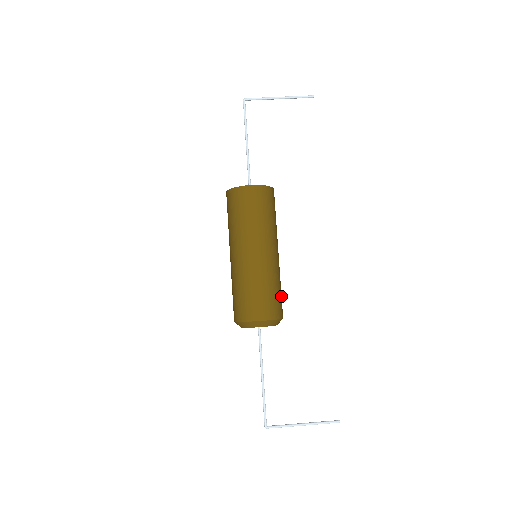
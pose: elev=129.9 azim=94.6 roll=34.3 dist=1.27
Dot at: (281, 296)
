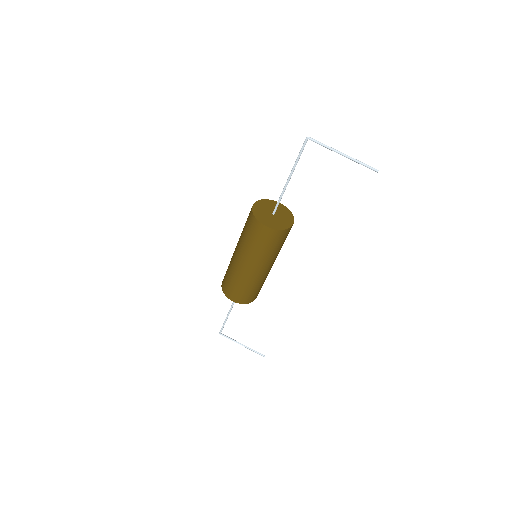
Dot at: (260, 289)
